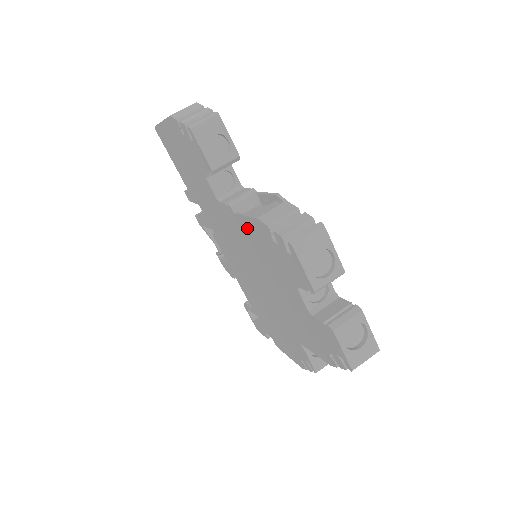
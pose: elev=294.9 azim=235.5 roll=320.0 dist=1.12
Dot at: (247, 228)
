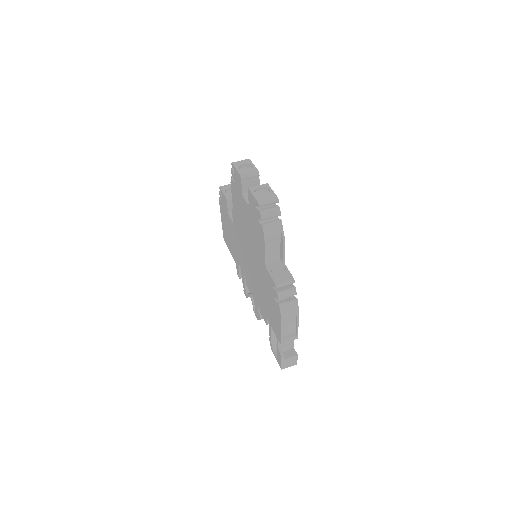
Dot at: (235, 207)
